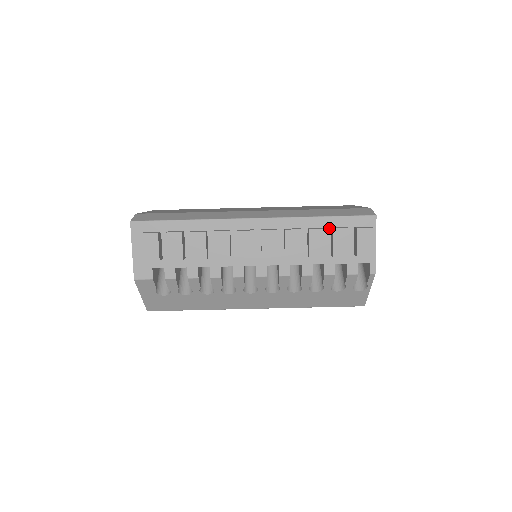
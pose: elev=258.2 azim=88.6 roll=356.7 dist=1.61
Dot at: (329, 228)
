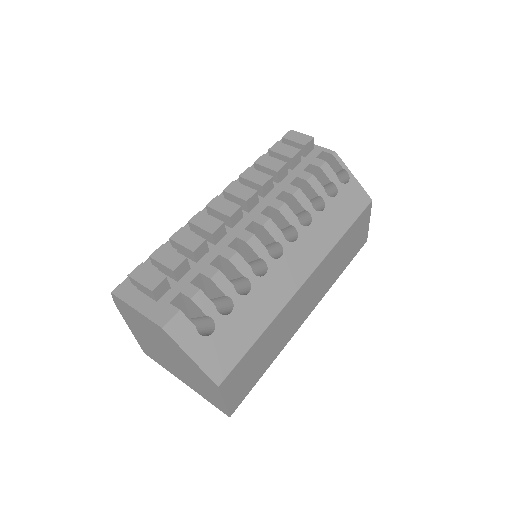
Dot at: occluded
